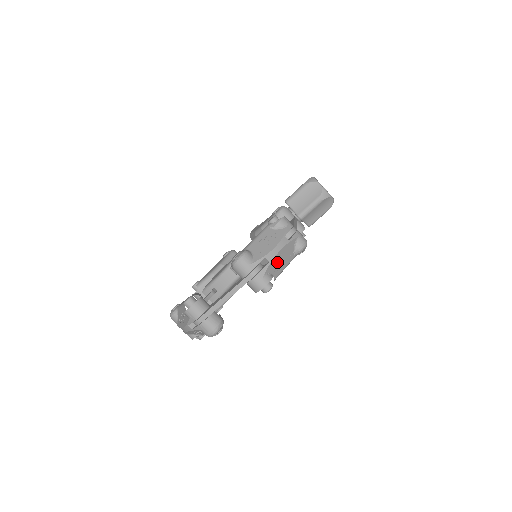
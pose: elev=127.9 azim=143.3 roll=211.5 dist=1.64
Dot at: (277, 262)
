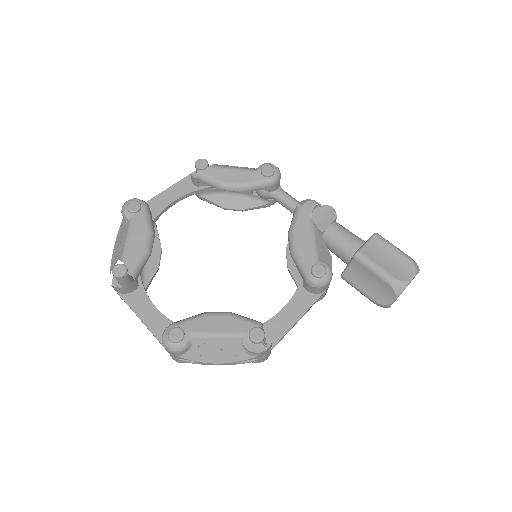
Dot at: occluded
